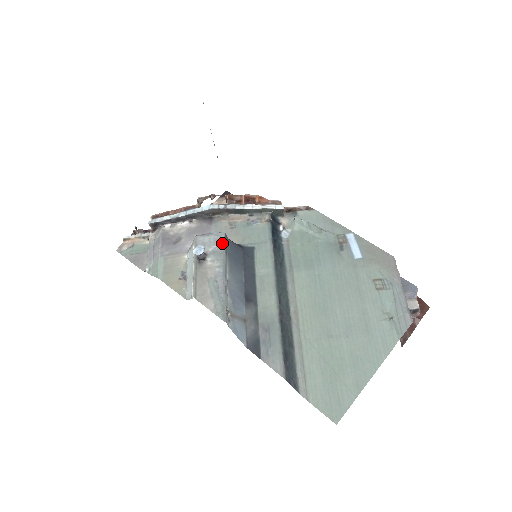
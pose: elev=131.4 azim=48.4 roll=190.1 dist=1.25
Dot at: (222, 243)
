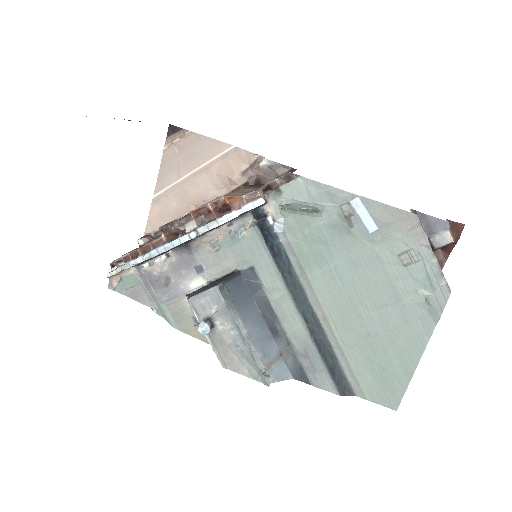
Dot at: (221, 301)
